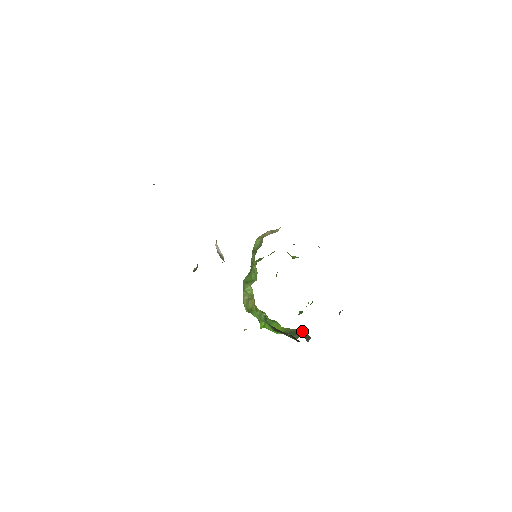
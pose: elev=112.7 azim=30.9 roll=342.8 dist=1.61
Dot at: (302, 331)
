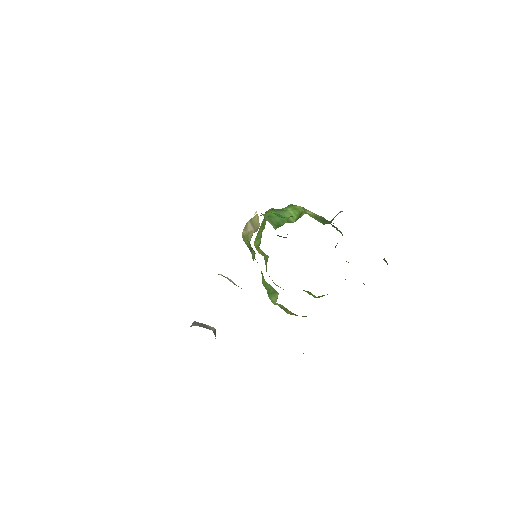
Dot at: occluded
